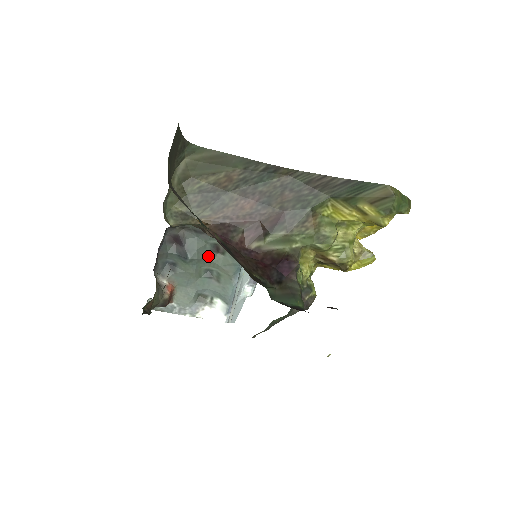
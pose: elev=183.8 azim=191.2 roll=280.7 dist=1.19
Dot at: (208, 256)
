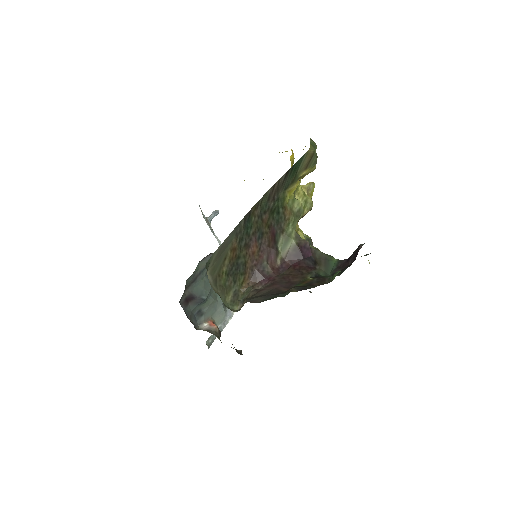
Dot at: occluded
